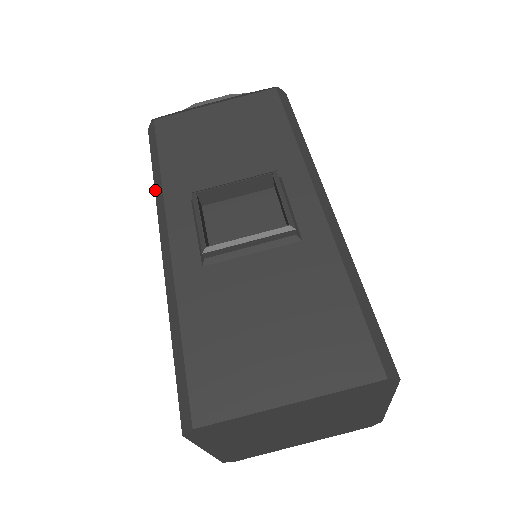
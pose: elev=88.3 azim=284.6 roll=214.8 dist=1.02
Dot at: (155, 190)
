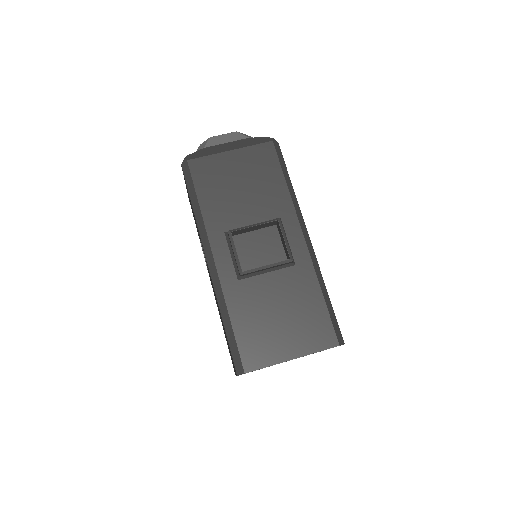
Dot at: (196, 219)
